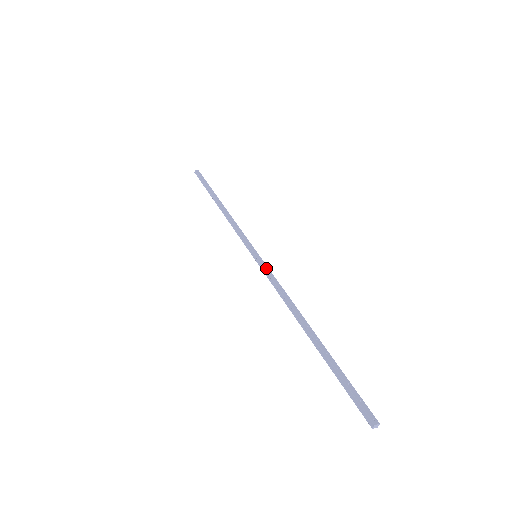
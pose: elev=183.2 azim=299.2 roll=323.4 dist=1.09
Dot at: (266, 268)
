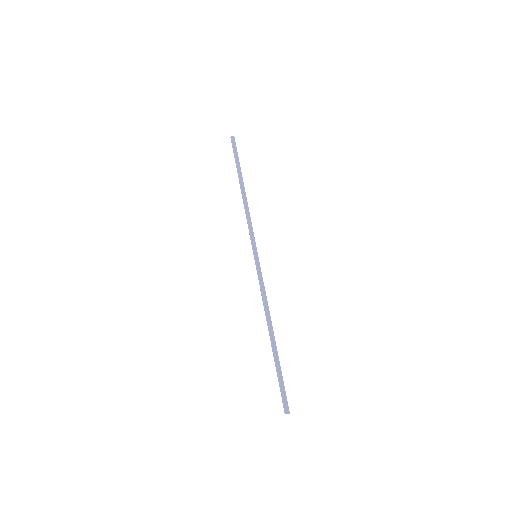
Dot at: (260, 272)
